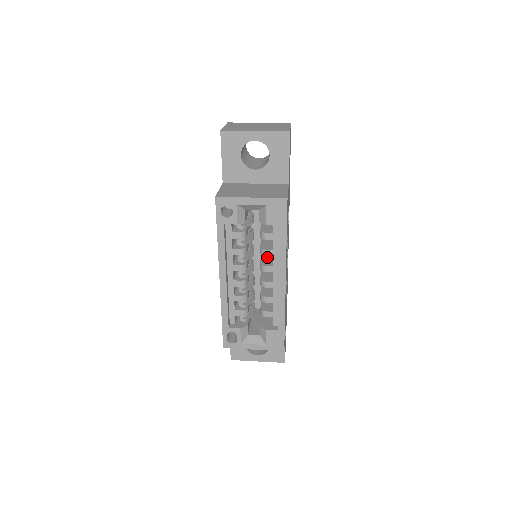
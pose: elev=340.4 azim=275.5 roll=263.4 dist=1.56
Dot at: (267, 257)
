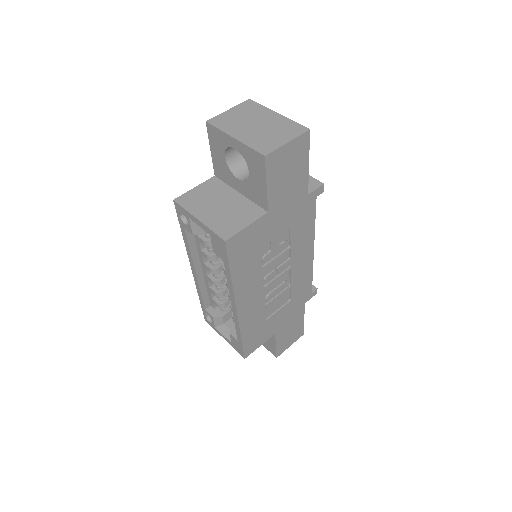
Dot at: occluded
